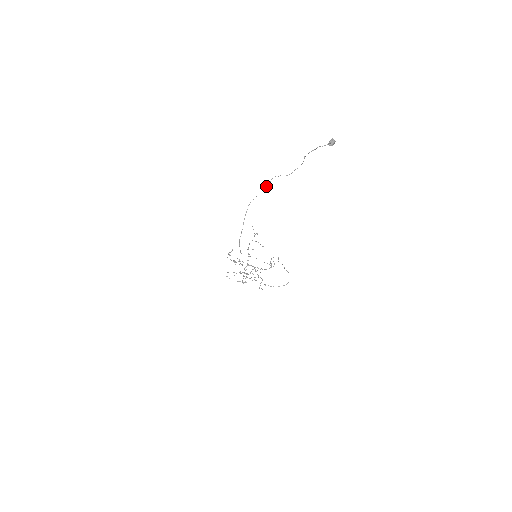
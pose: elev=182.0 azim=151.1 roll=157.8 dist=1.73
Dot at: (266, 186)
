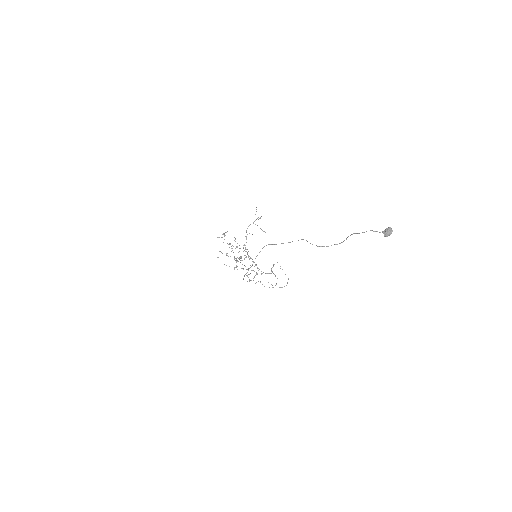
Dot at: occluded
